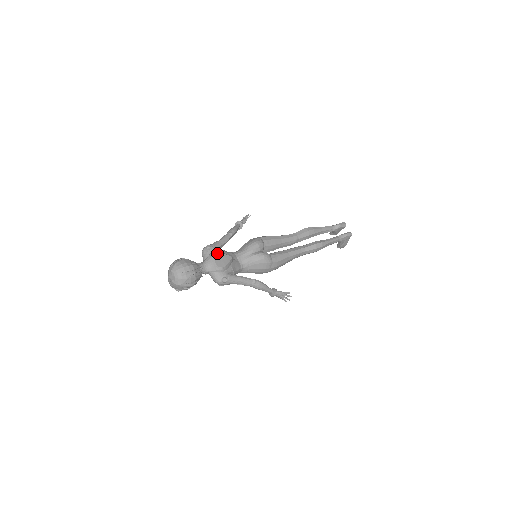
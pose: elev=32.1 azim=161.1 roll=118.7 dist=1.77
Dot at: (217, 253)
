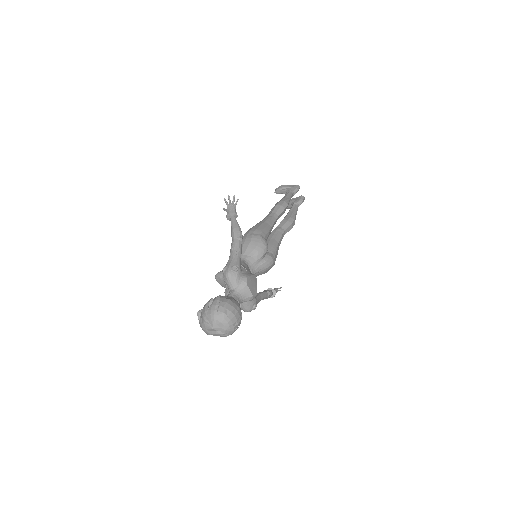
Dot at: (248, 278)
